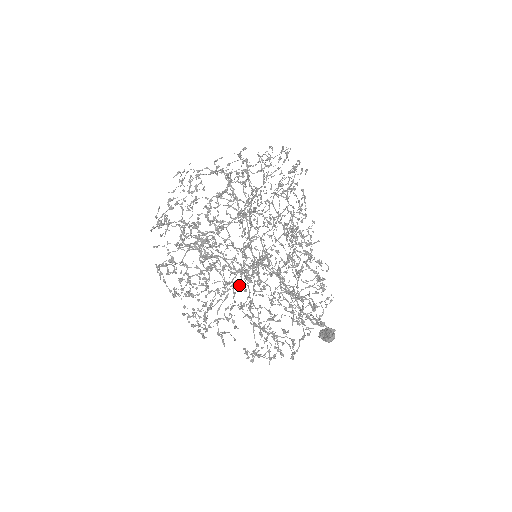
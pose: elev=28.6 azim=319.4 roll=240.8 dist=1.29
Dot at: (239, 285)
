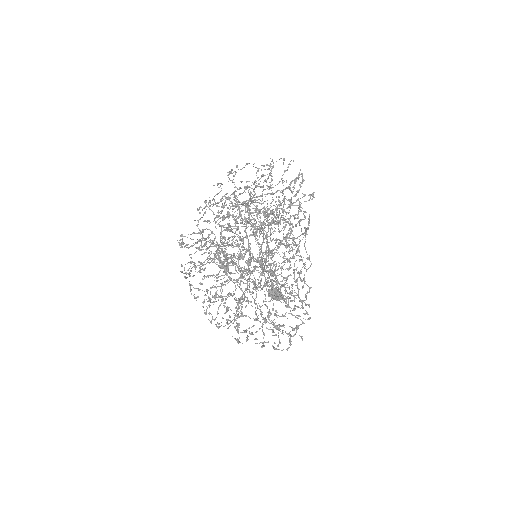
Dot at: occluded
